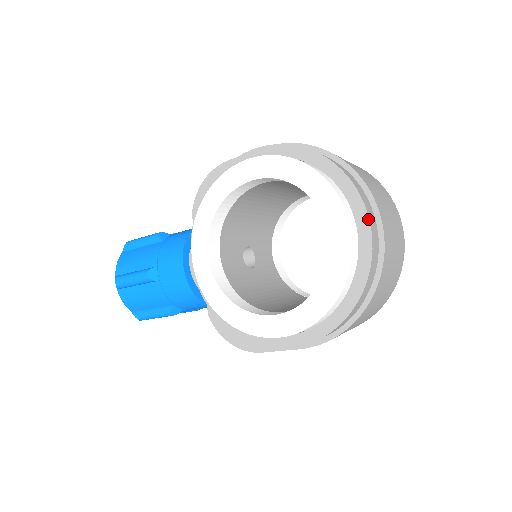
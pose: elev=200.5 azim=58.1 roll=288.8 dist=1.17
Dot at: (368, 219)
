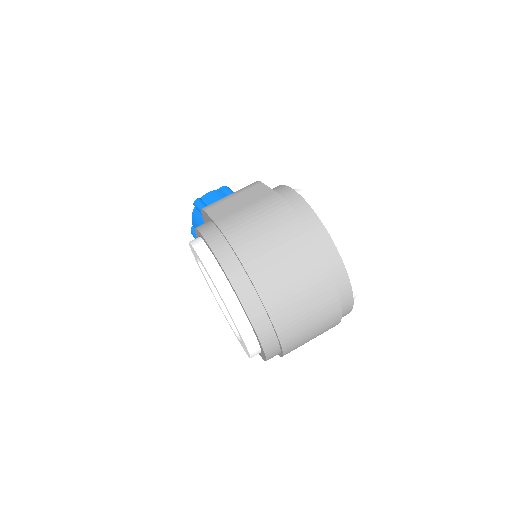
Dot at: (255, 332)
